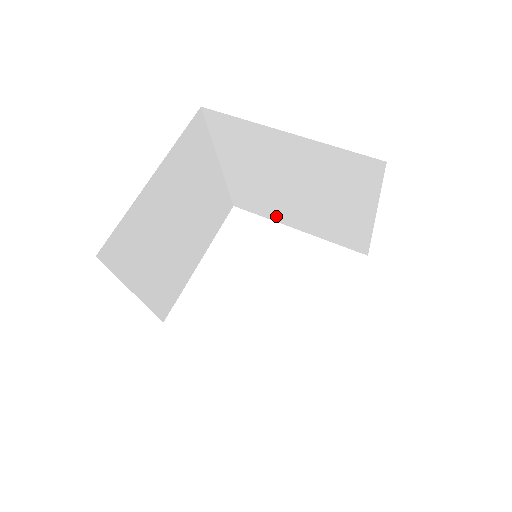
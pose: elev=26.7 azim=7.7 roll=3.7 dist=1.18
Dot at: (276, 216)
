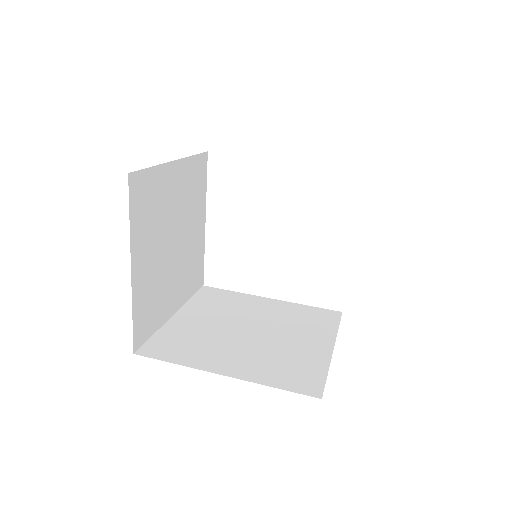
Dot at: occluded
